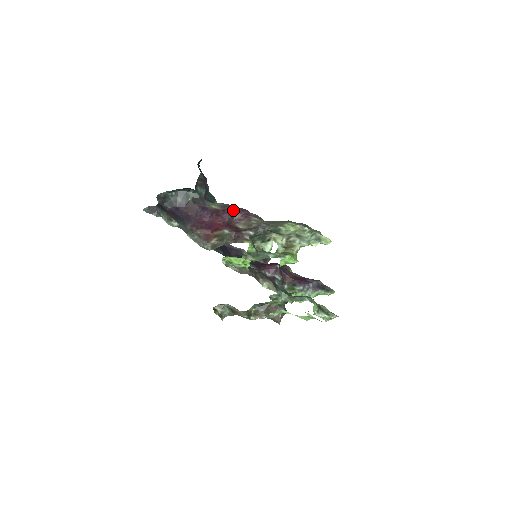
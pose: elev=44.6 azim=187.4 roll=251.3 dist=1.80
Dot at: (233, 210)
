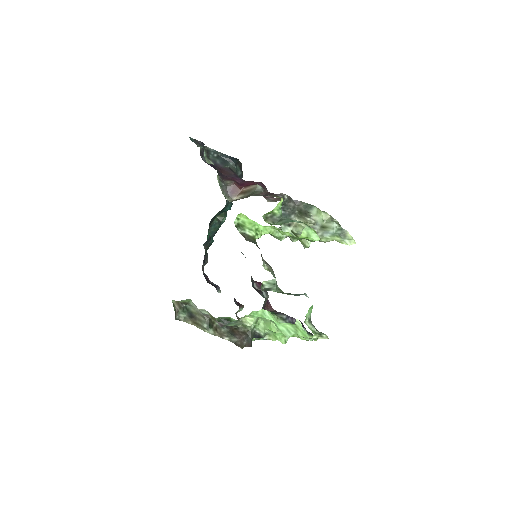
Dot at: (266, 188)
